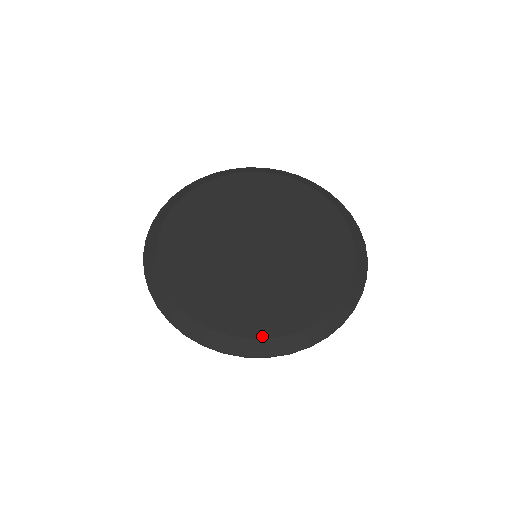
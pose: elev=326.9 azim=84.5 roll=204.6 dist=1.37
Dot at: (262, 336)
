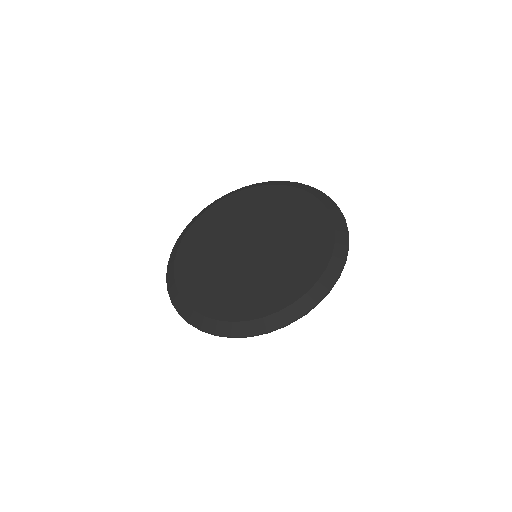
Dot at: (302, 294)
